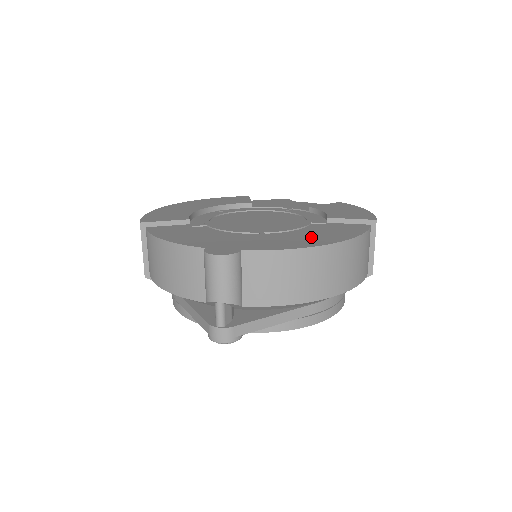
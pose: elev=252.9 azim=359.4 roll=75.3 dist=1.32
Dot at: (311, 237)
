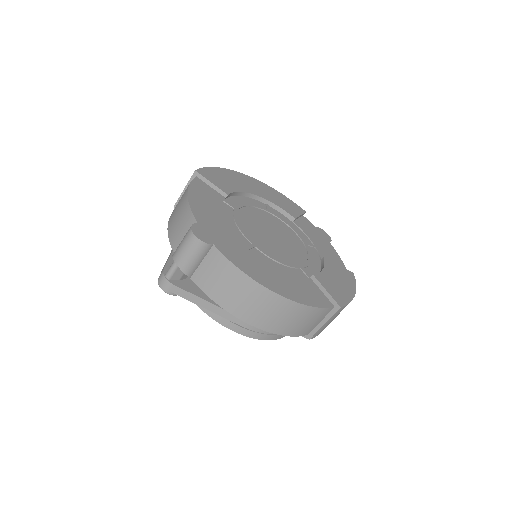
Dot at: (274, 277)
